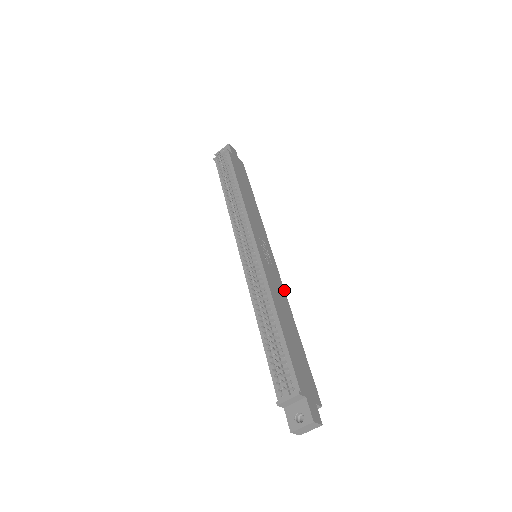
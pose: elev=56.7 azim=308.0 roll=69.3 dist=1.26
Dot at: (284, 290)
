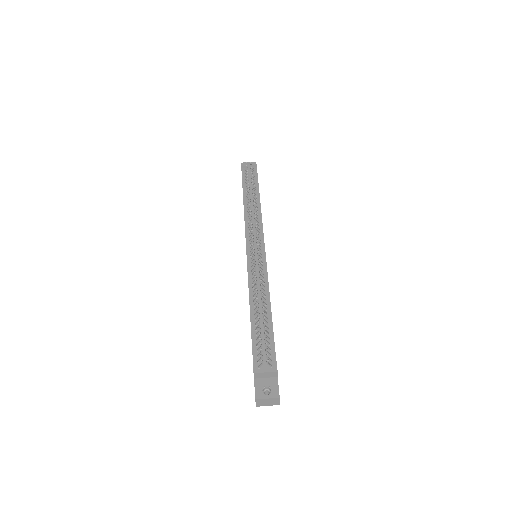
Dot at: occluded
